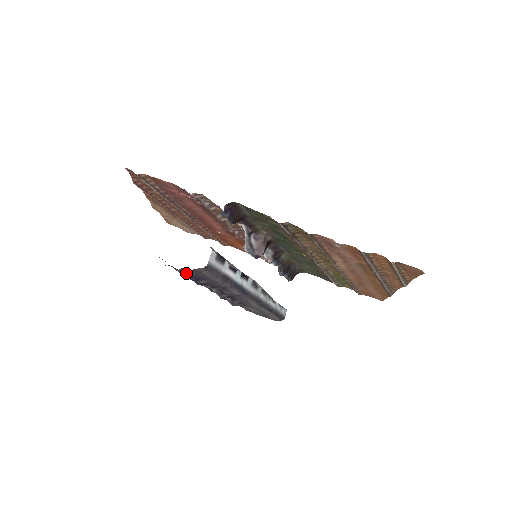
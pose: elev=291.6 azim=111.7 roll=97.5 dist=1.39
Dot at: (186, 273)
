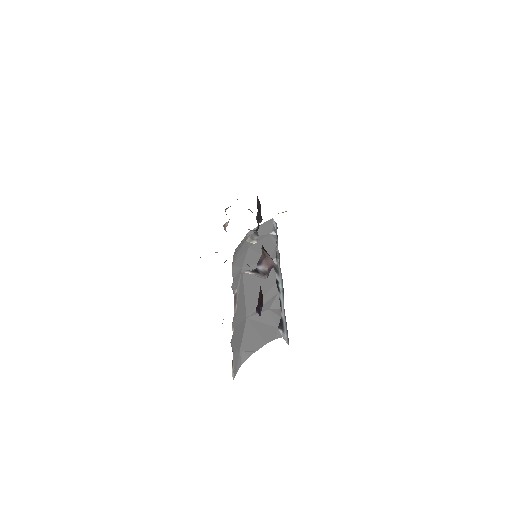
Dot at: occluded
